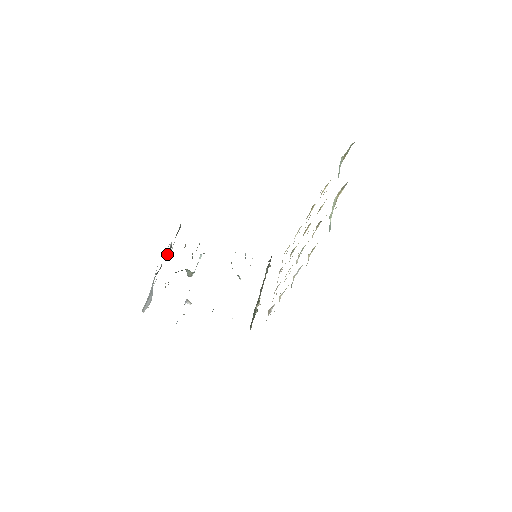
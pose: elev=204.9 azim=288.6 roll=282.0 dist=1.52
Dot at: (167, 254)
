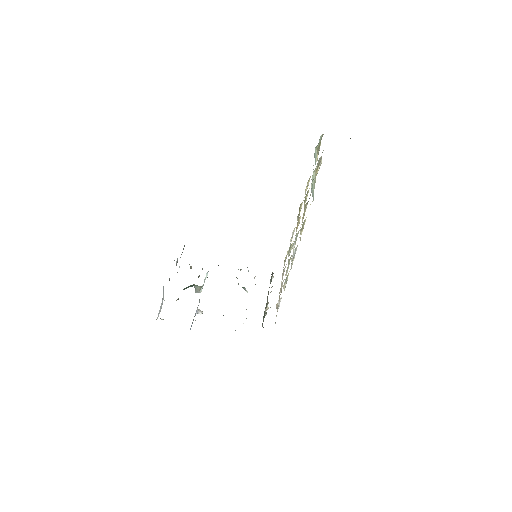
Dot at: occluded
